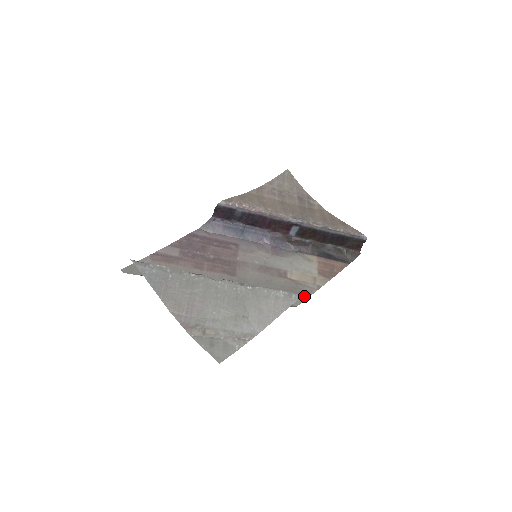
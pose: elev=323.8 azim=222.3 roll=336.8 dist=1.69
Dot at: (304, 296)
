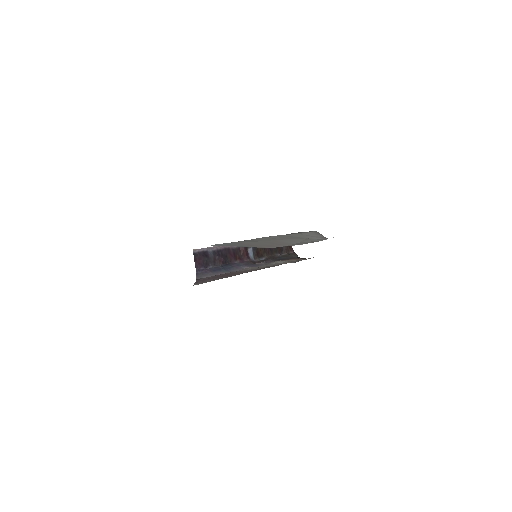
Dot at: occluded
